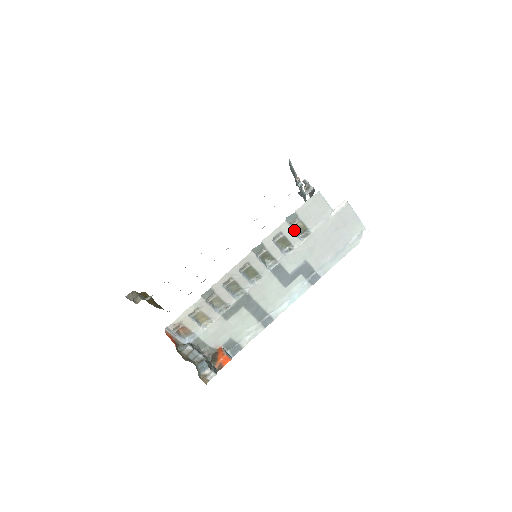
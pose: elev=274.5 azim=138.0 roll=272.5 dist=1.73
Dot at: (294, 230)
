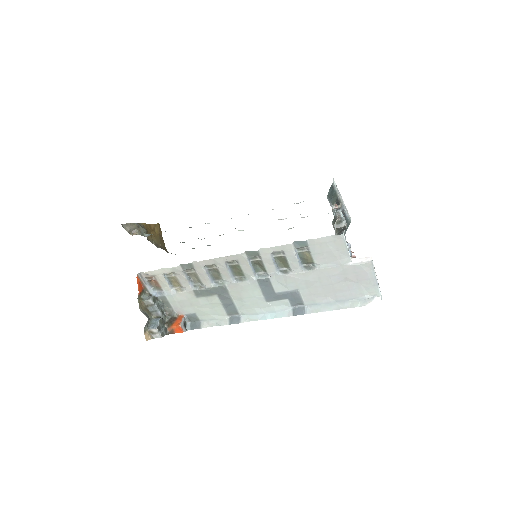
Dot at: (299, 256)
